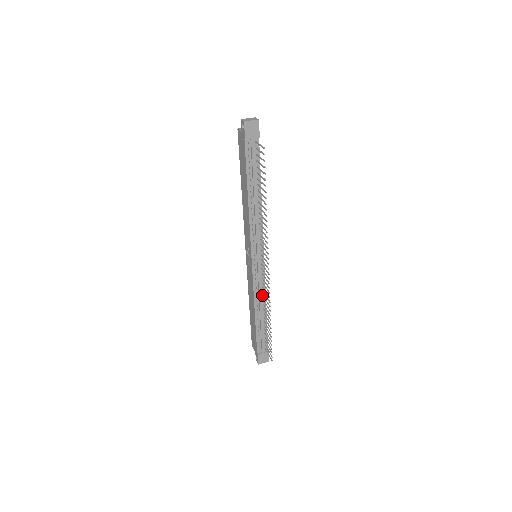
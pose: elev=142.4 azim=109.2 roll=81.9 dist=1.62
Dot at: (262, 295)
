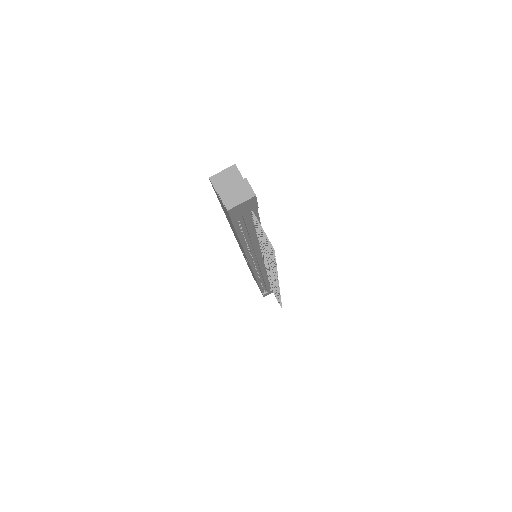
Dot at: (266, 275)
